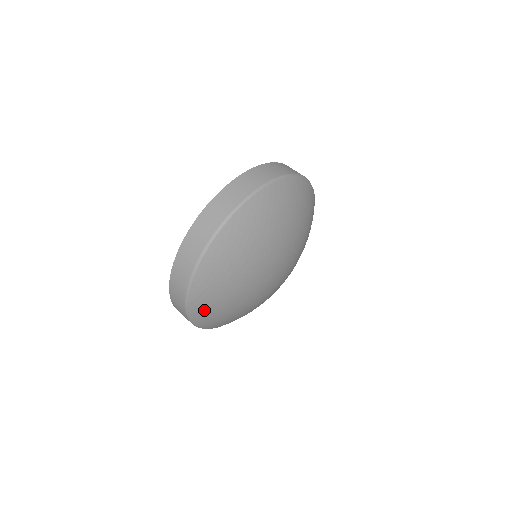
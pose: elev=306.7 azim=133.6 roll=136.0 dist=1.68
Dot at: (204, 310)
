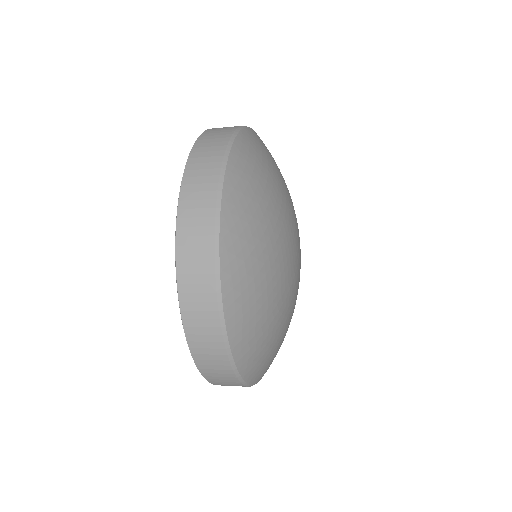
Dot at: (239, 249)
